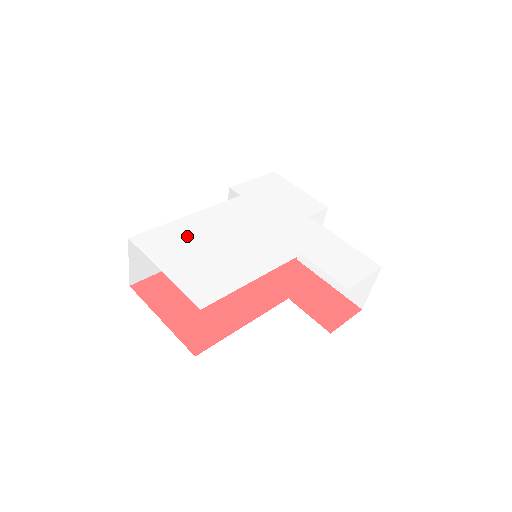
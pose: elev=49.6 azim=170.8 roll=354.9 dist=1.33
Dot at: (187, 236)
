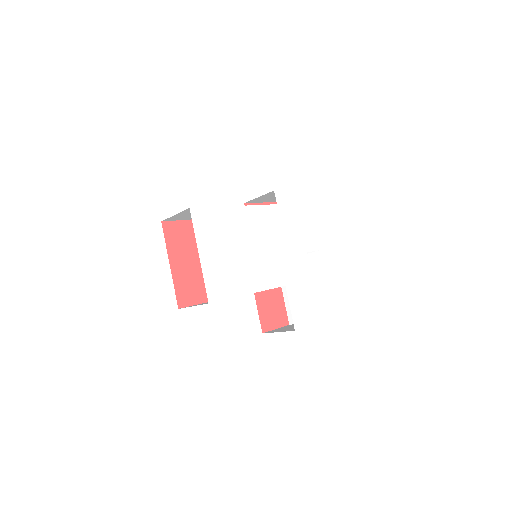
Dot at: (227, 228)
